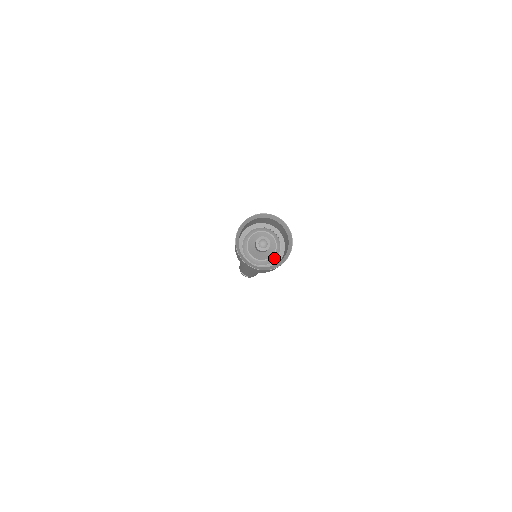
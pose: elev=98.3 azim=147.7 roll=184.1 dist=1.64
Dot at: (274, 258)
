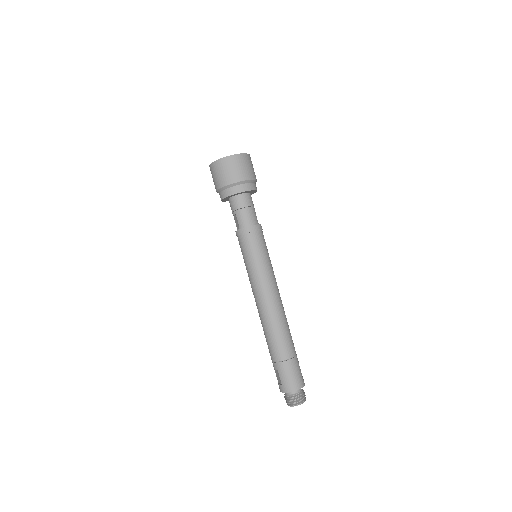
Dot at: occluded
